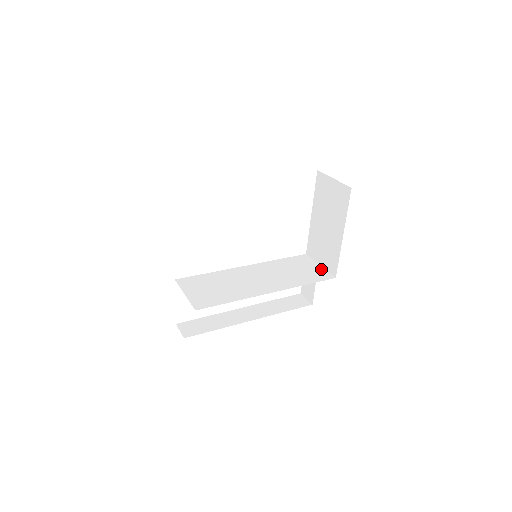
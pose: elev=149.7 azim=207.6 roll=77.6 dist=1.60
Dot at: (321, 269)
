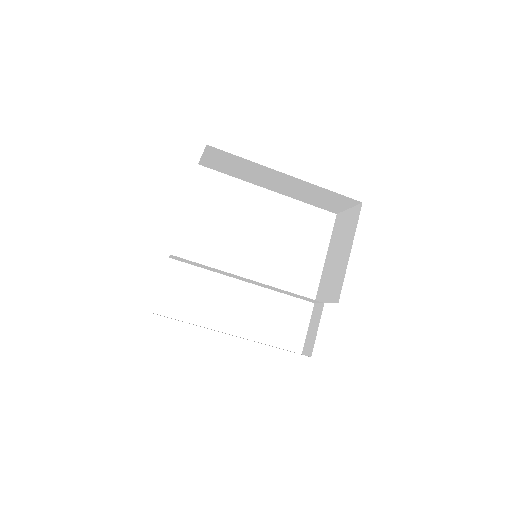
Dot at: occluded
